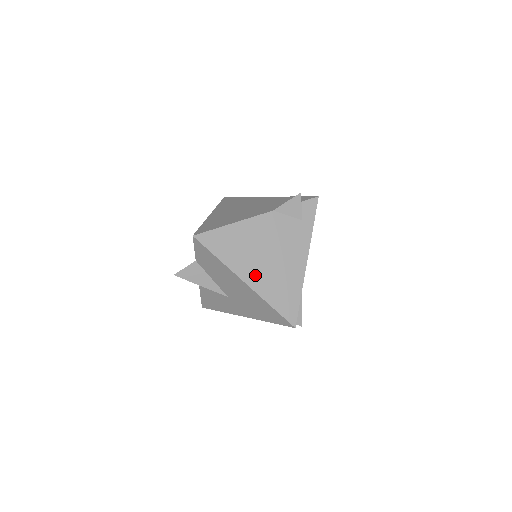
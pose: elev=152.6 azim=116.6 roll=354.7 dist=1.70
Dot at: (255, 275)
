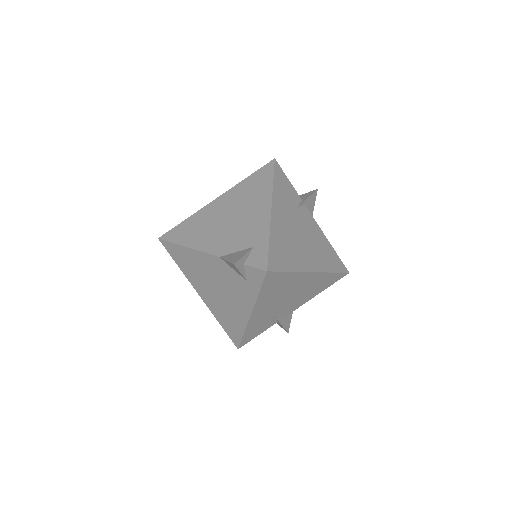
Dot at: (206, 295)
